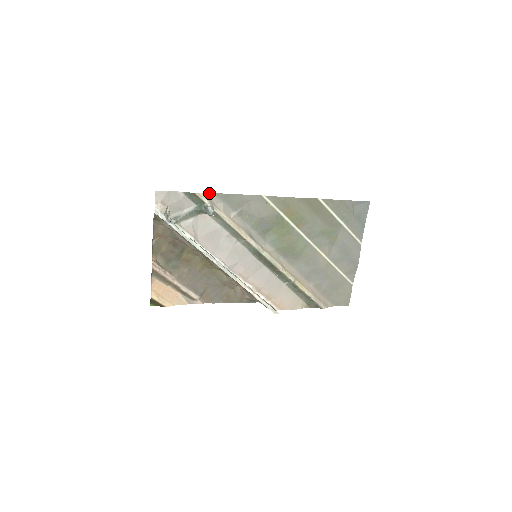
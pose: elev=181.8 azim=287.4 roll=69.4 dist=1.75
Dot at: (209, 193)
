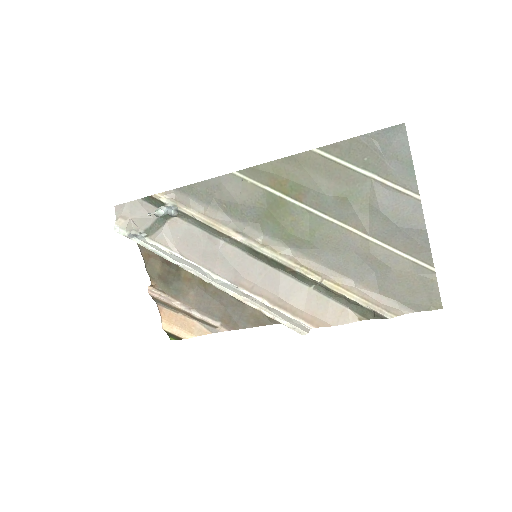
Dot at: (170, 191)
